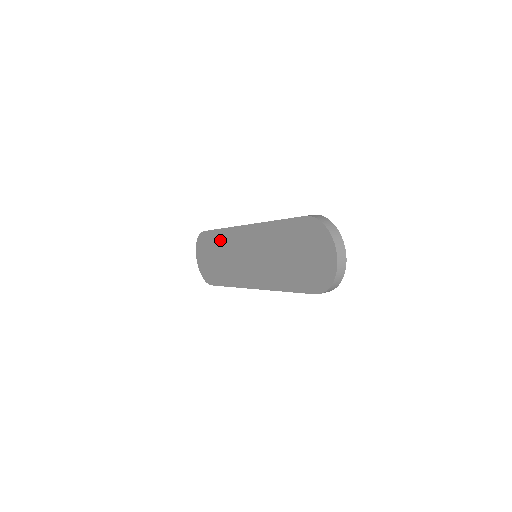
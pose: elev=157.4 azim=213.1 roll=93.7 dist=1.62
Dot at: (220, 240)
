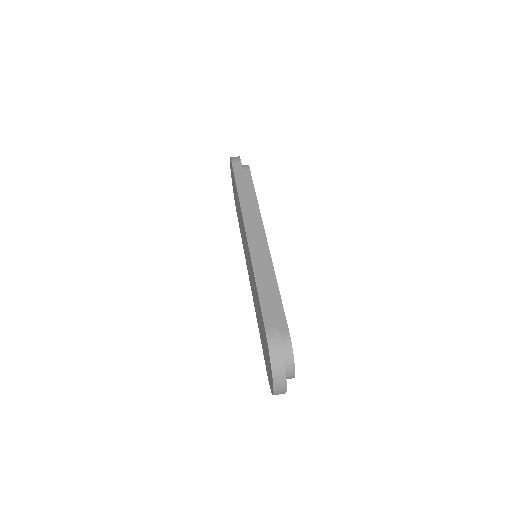
Dot at: (237, 198)
